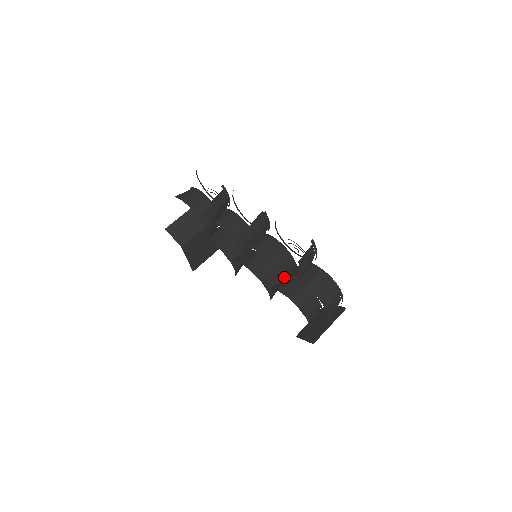
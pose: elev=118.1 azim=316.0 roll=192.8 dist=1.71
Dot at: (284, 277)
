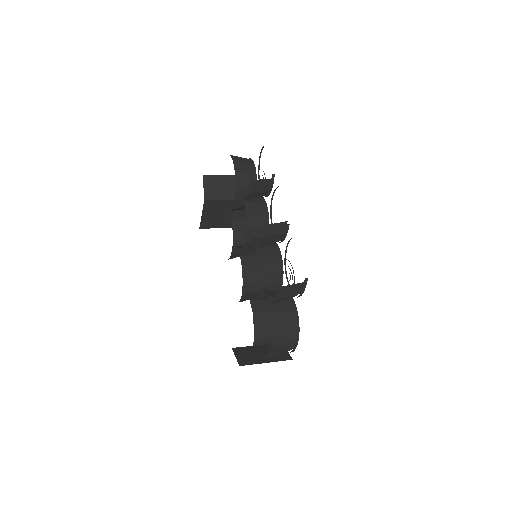
Dot at: (262, 291)
